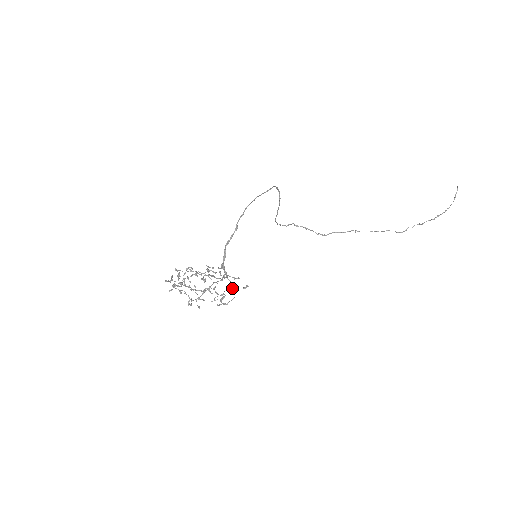
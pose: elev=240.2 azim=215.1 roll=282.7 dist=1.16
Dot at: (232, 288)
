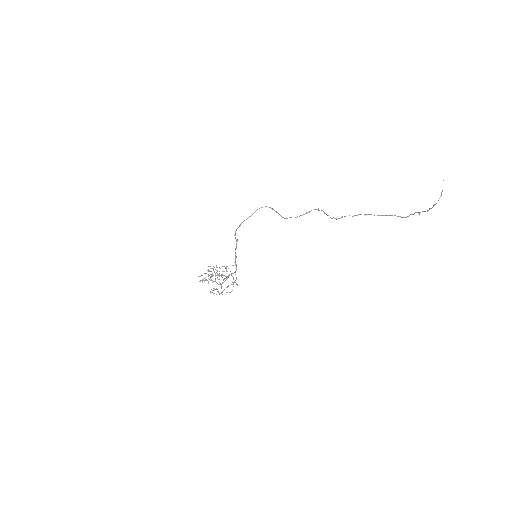
Dot at: (226, 287)
